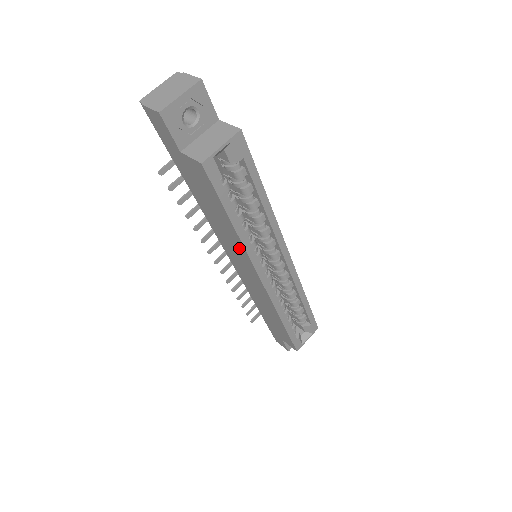
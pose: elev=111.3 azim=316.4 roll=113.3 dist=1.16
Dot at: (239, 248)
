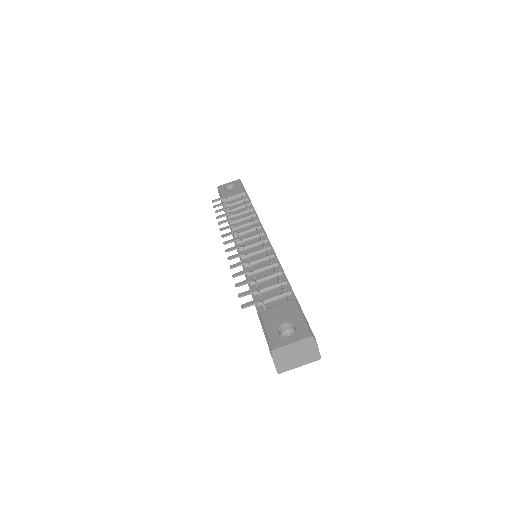
Dot at: occluded
